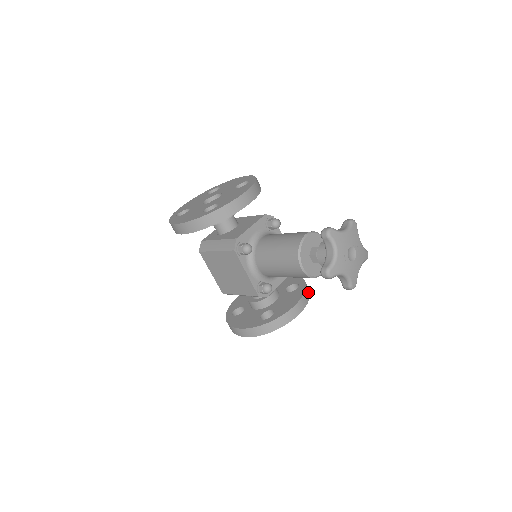
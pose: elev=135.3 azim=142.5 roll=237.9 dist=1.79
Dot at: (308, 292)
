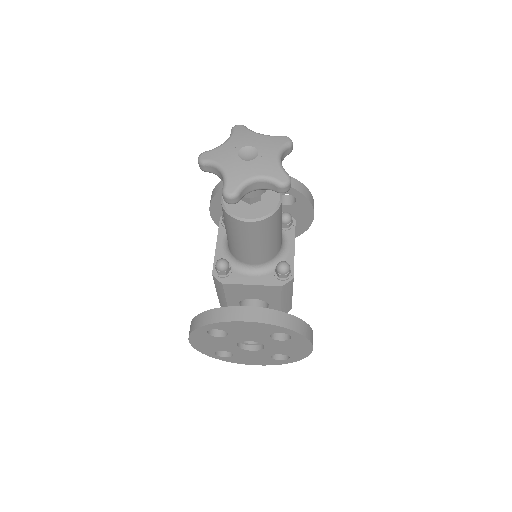
Dot at: (285, 321)
